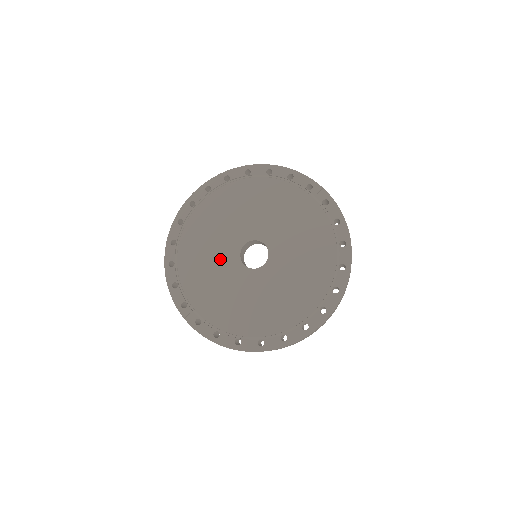
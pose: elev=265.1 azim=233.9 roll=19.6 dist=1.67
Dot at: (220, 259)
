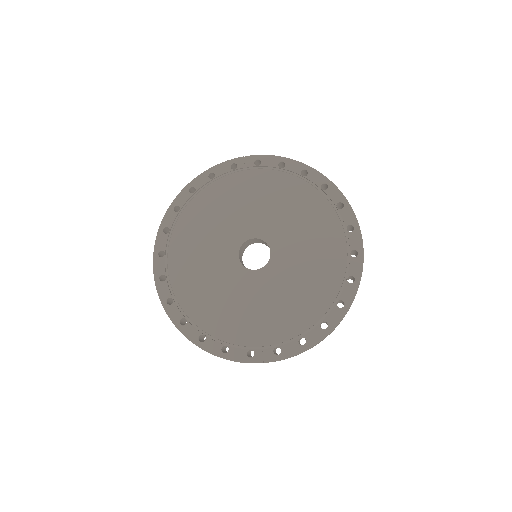
Dot at: (234, 288)
